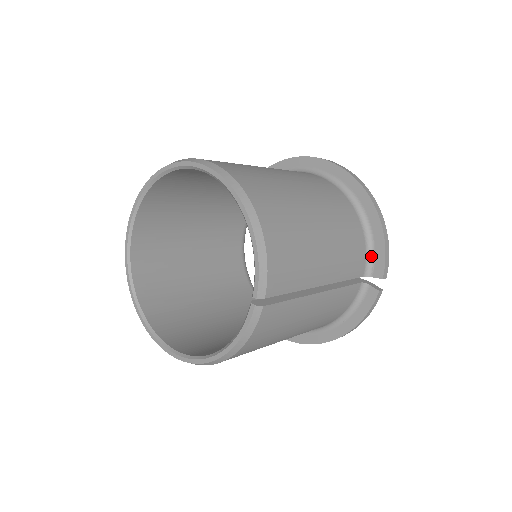
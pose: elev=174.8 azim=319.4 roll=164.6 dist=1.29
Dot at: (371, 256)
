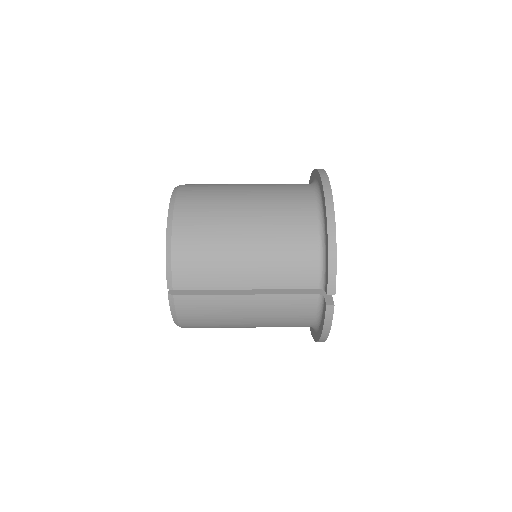
Dot at: (324, 271)
